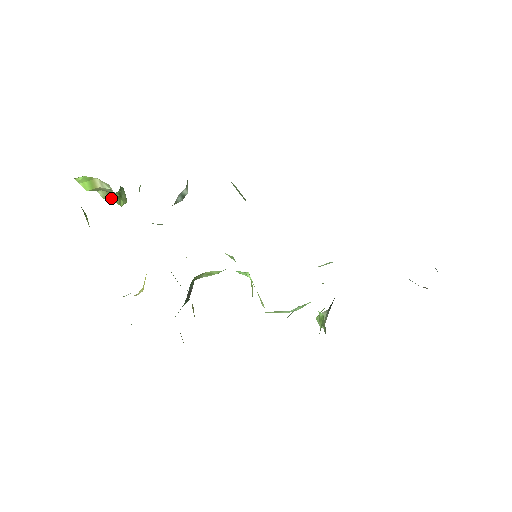
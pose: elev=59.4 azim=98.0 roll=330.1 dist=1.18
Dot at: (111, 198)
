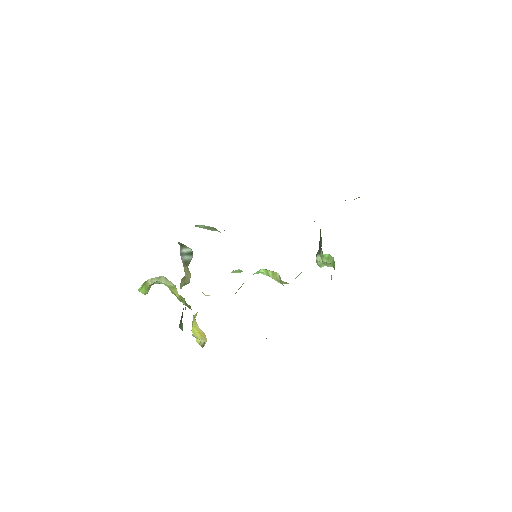
Dot at: (148, 291)
